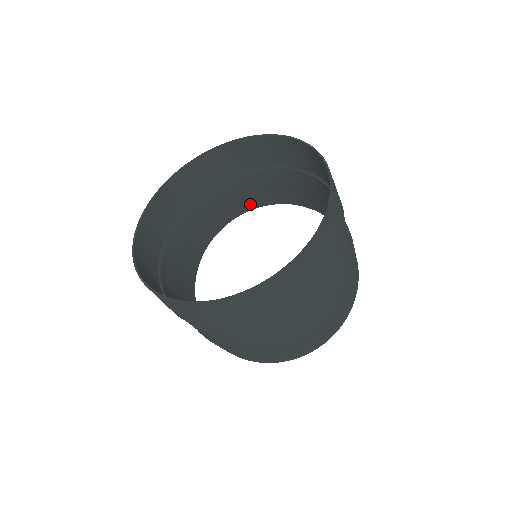
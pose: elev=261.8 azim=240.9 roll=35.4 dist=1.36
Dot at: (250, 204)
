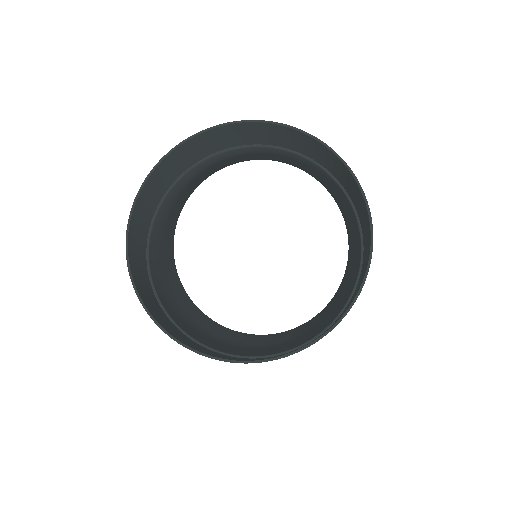
Dot at: (261, 157)
